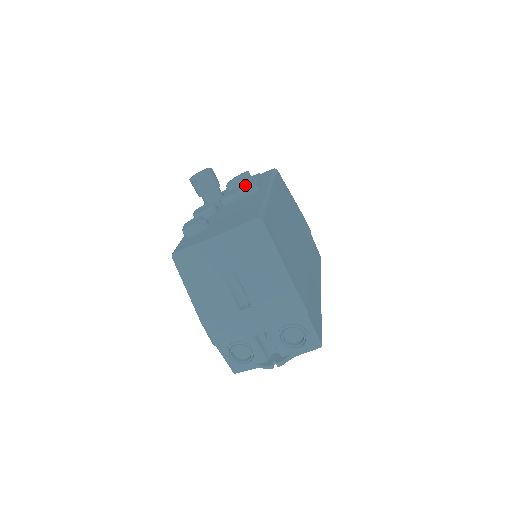
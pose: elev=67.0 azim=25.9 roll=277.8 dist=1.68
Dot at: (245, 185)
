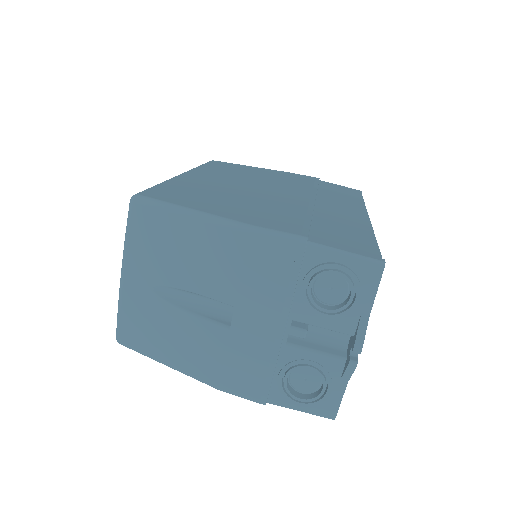
Dot at: occluded
